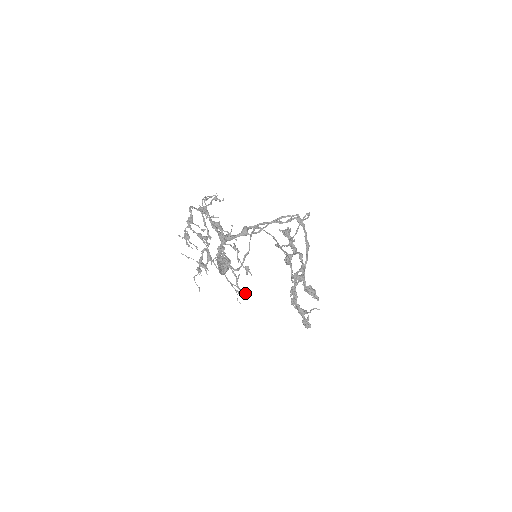
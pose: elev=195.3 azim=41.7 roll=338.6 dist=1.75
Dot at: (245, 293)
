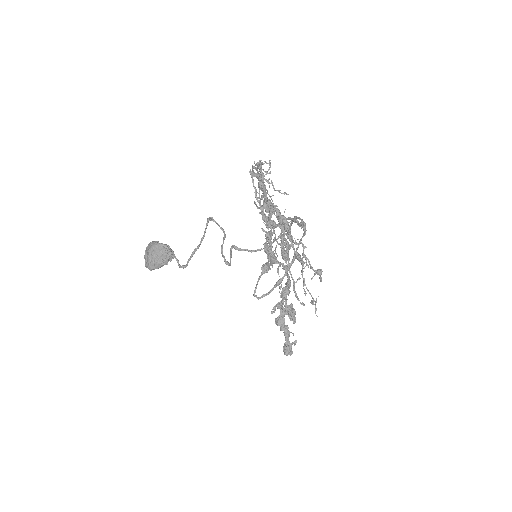
Dot at: (302, 303)
